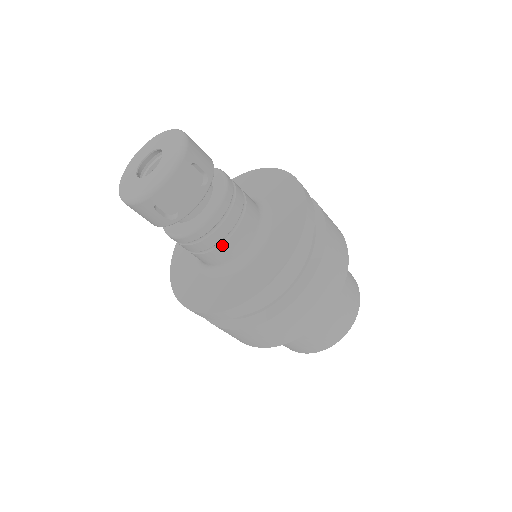
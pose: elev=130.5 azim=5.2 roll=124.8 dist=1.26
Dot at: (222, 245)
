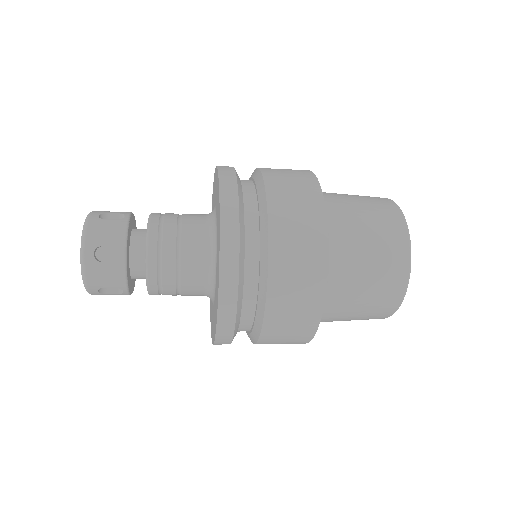
Dot at: (181, 287)
